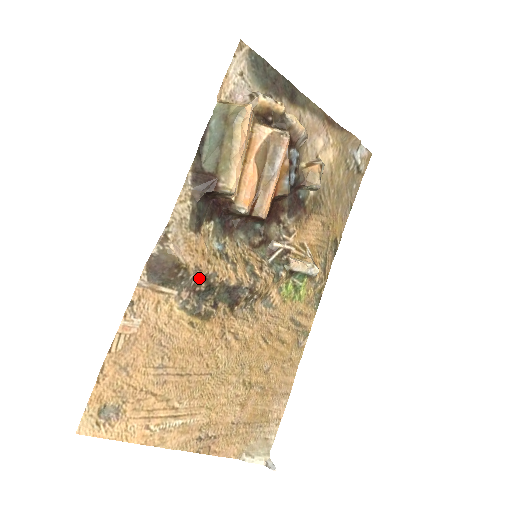
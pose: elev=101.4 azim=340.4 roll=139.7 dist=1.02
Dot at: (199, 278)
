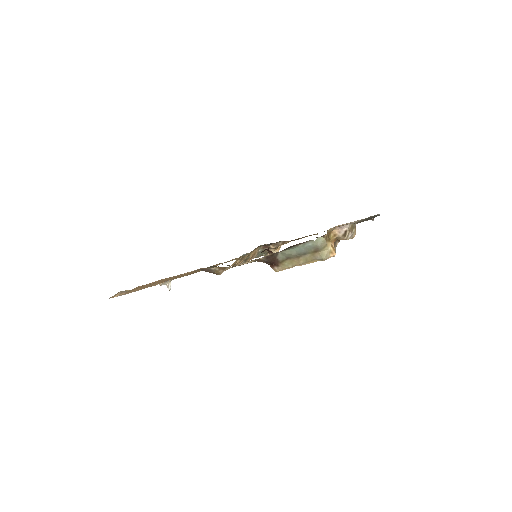
Dot at: occluded
